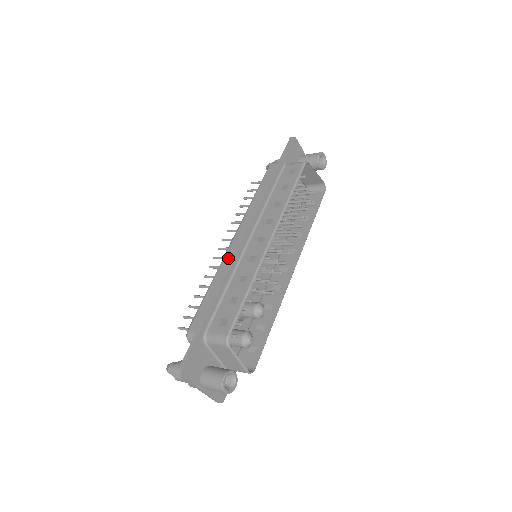
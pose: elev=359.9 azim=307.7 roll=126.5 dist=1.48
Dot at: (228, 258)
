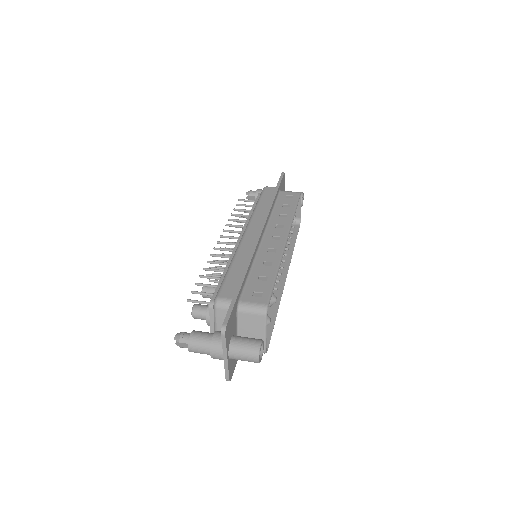
Dot at: (246, 245)
